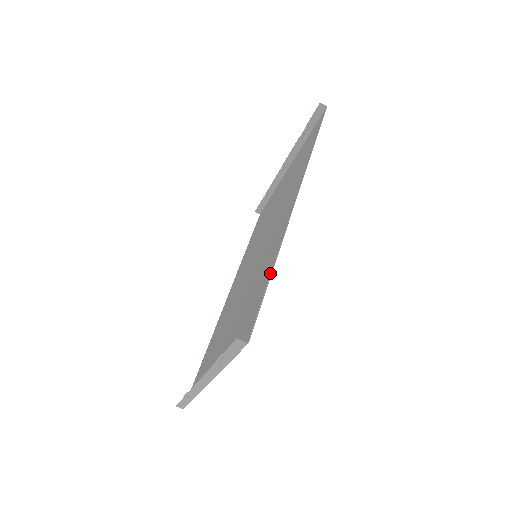
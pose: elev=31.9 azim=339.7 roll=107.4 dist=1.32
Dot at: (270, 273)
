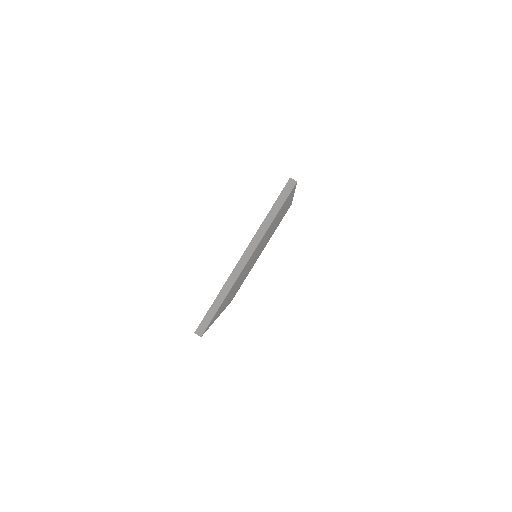
Dot at: (294, 190)
